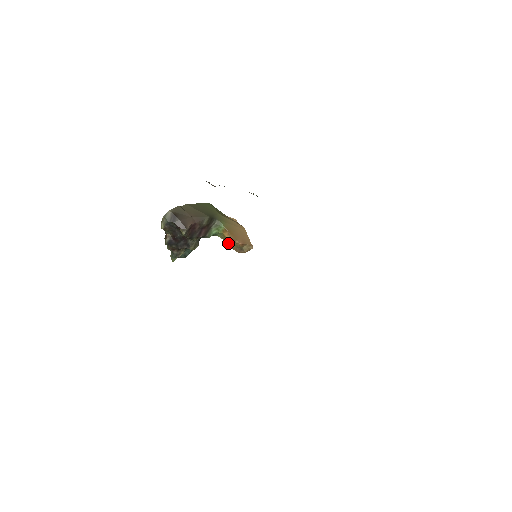
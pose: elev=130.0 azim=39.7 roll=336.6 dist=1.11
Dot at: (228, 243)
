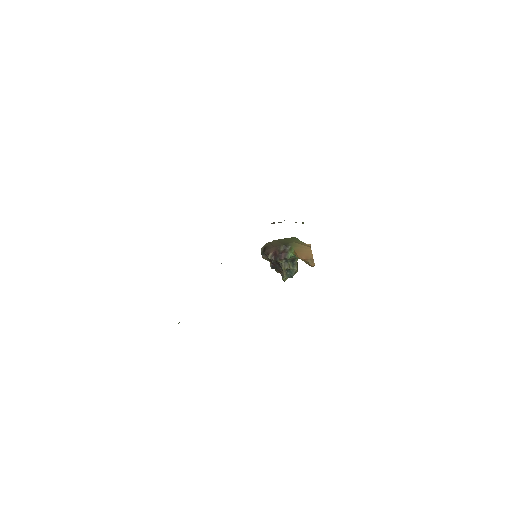
Dot at: occluded
